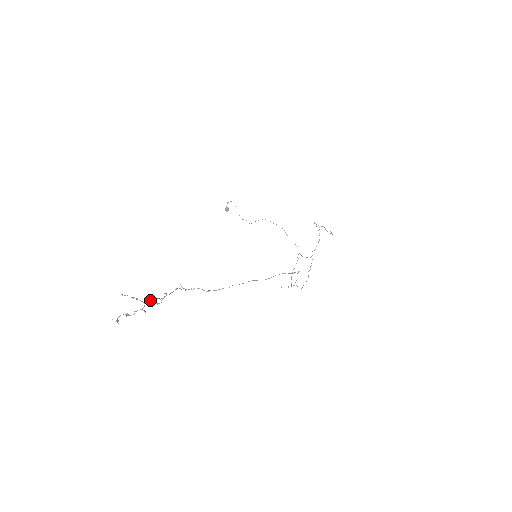
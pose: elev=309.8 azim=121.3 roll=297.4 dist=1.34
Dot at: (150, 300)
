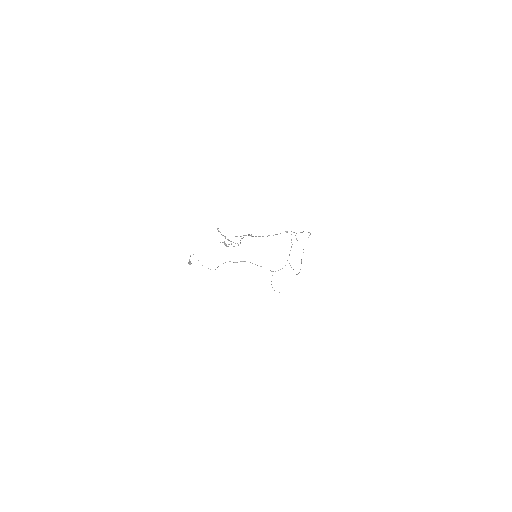
Dot at: (236, 236)
